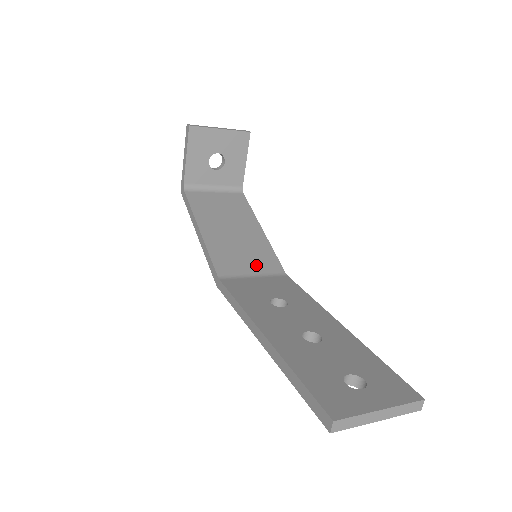
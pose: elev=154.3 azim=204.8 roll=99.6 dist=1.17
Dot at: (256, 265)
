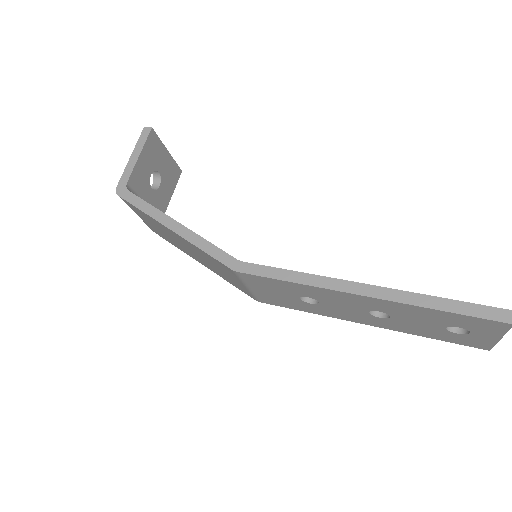
Dot at: occluded
